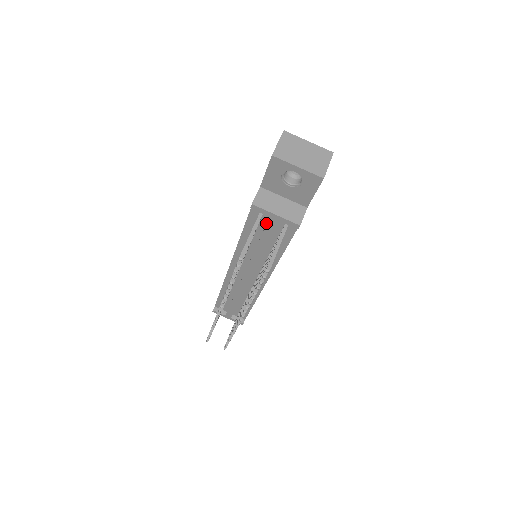
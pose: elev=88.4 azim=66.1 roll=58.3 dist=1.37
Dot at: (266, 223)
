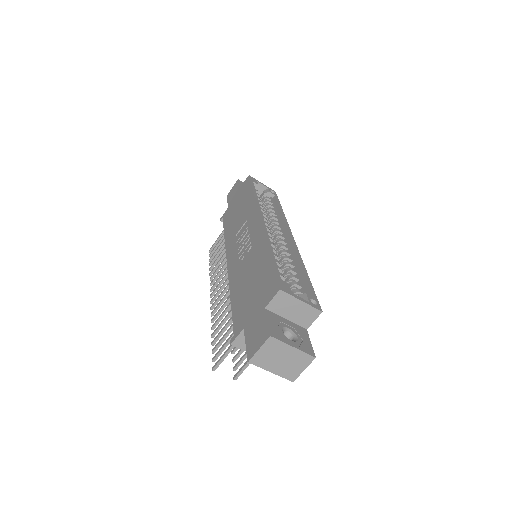
Dot at: occluded
